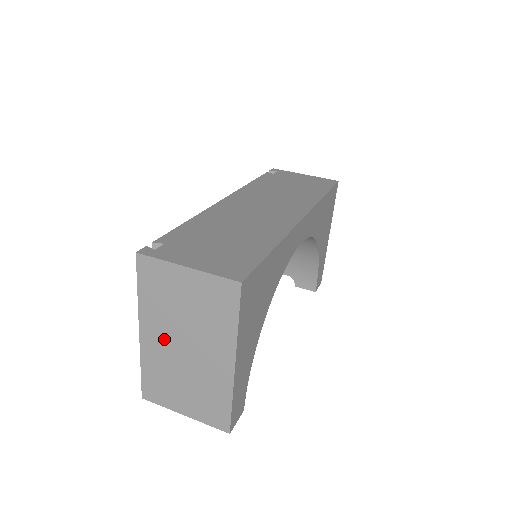
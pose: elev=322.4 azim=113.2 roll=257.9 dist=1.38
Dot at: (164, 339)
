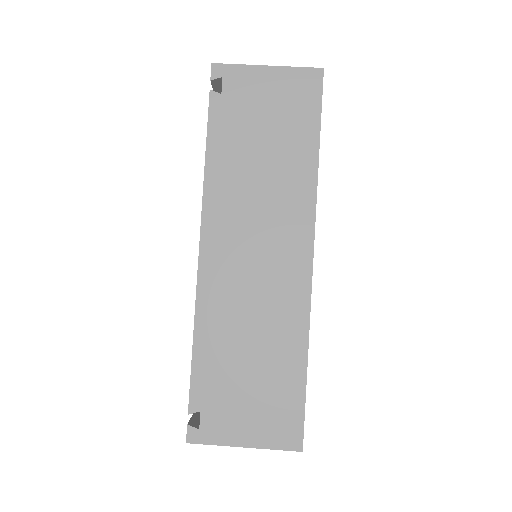
Dot at: occluded
